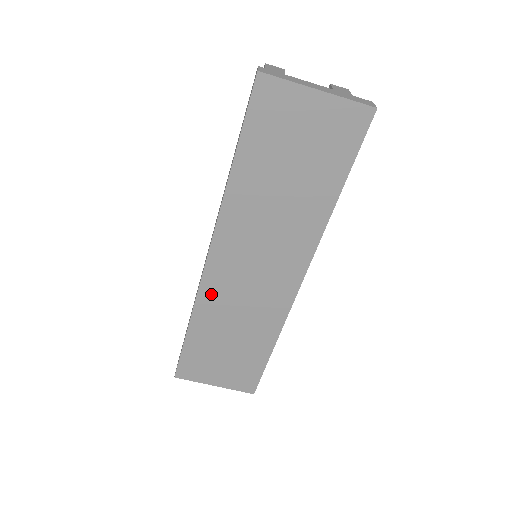
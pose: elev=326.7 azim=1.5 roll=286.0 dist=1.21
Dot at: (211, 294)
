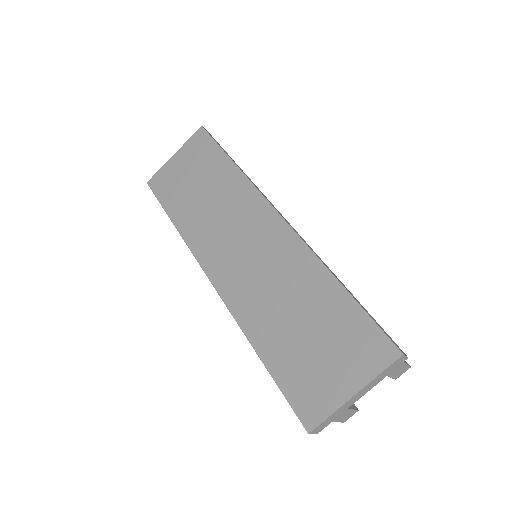
Dot at: (239, 301)
